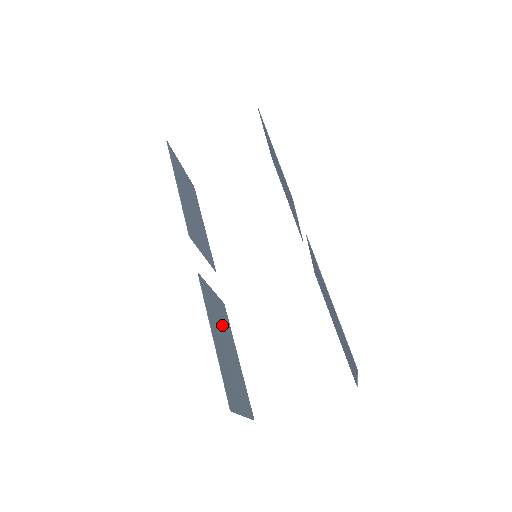
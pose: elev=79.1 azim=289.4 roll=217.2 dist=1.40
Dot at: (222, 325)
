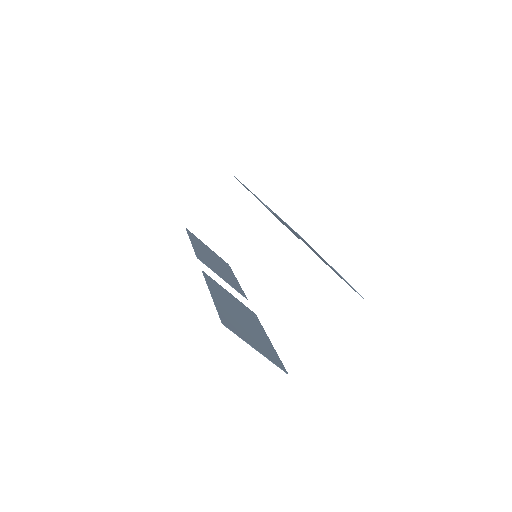
Dot at: (240, 310)
